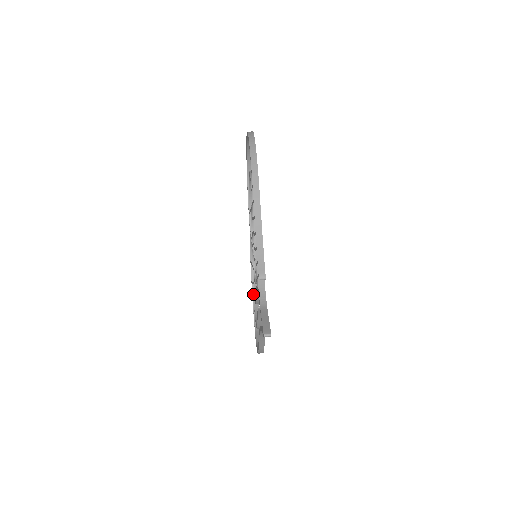
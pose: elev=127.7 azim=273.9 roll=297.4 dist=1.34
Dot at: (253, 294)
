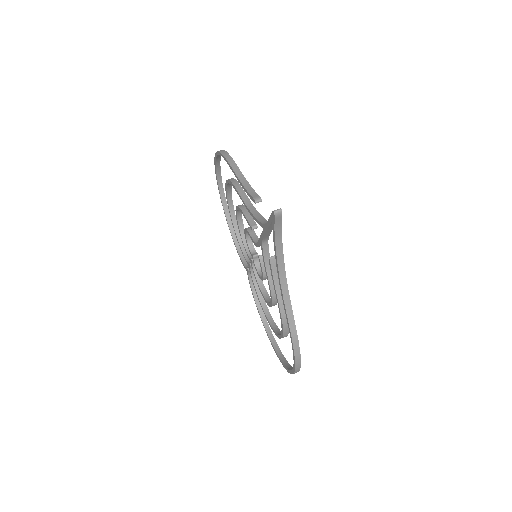
Dot at: (271, 326)
